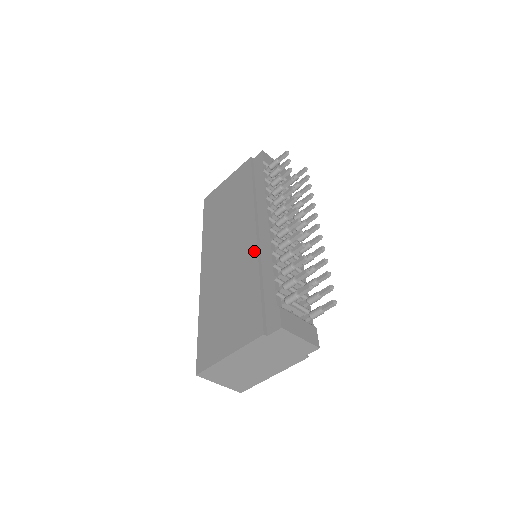
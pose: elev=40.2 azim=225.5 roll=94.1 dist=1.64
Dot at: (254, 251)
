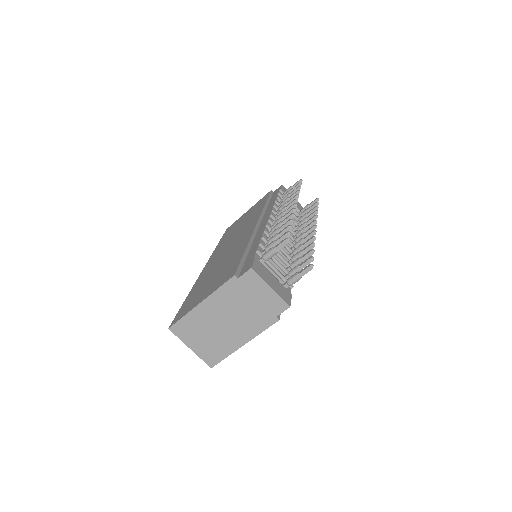
Dot at: (250, 234)
